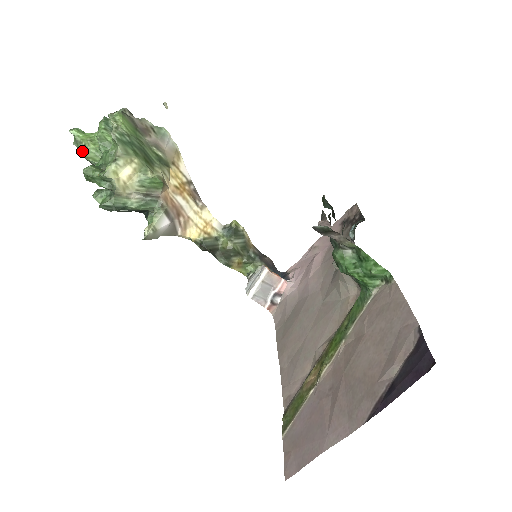
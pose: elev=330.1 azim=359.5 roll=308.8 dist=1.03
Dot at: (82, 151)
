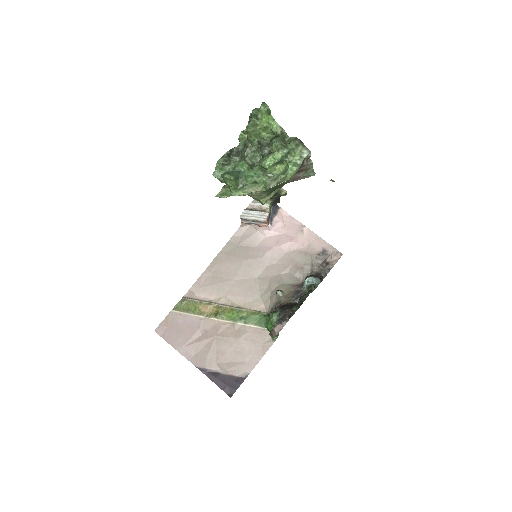
Dot at: (251, 122)
